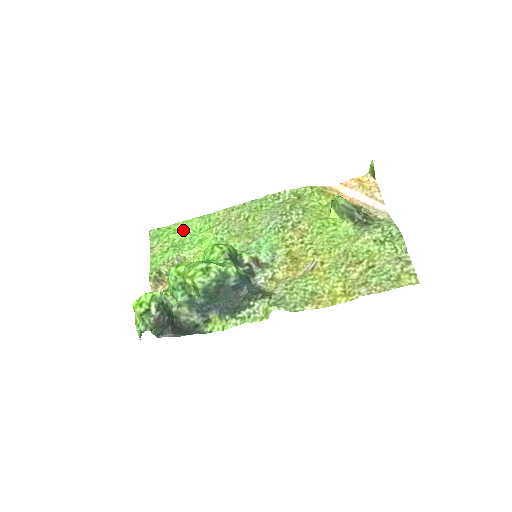
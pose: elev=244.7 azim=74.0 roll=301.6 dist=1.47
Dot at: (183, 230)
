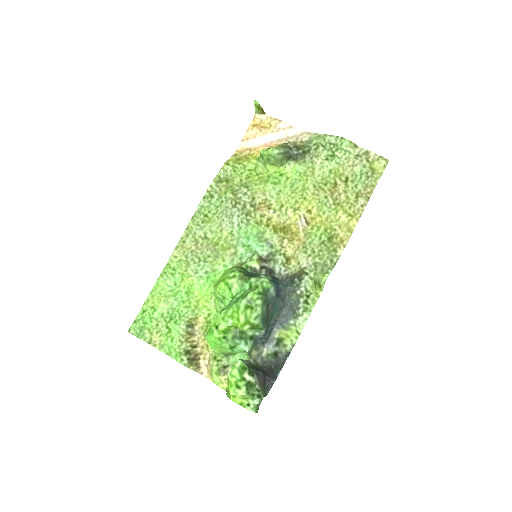
Dot at: (160, 300)
